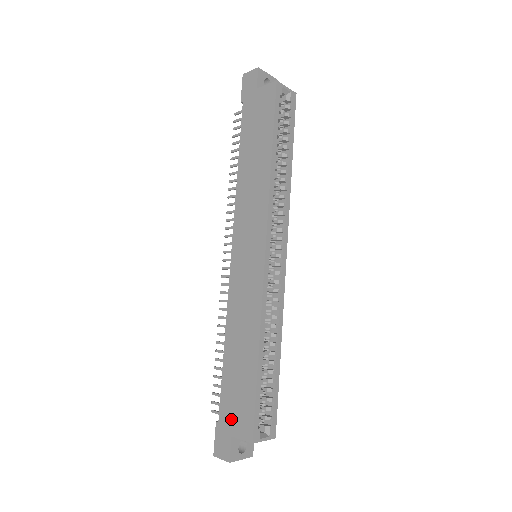
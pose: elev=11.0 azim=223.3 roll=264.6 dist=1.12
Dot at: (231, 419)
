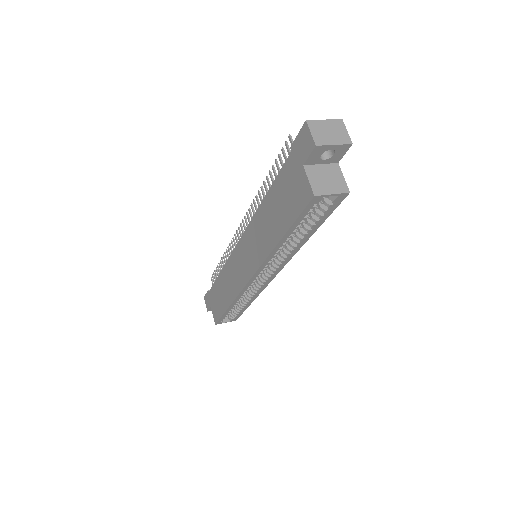
Dot at: (212, 302)
